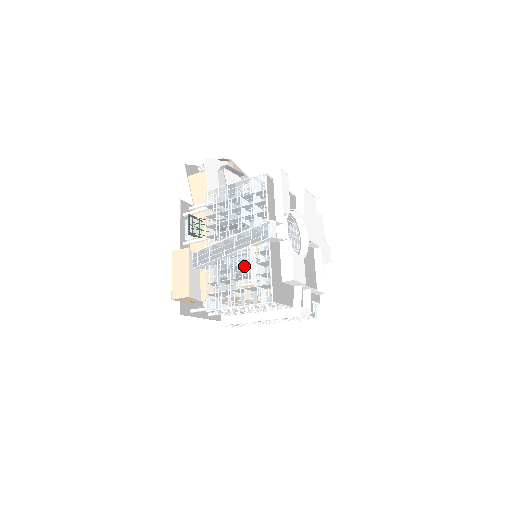
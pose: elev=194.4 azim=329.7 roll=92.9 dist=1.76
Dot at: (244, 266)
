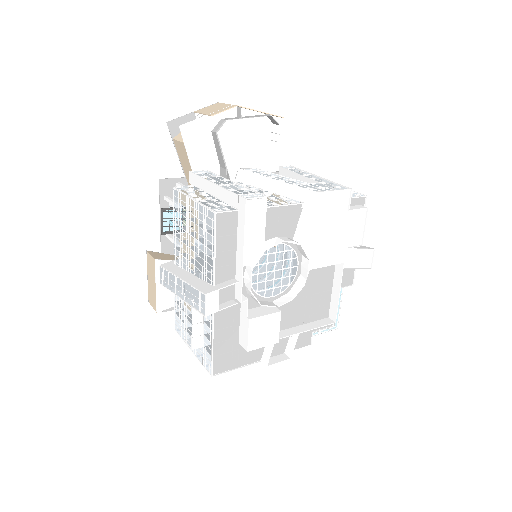
Dot at: (188, 324)
